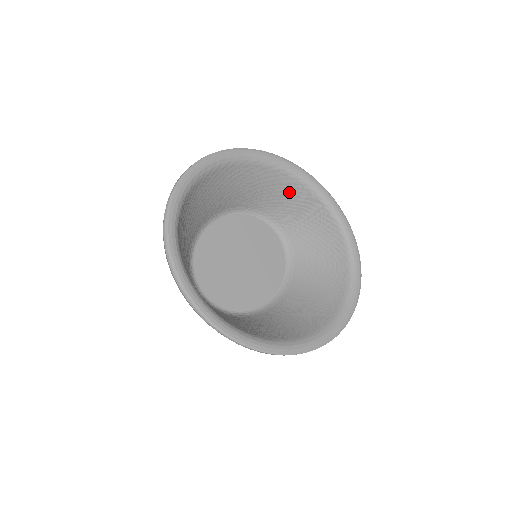
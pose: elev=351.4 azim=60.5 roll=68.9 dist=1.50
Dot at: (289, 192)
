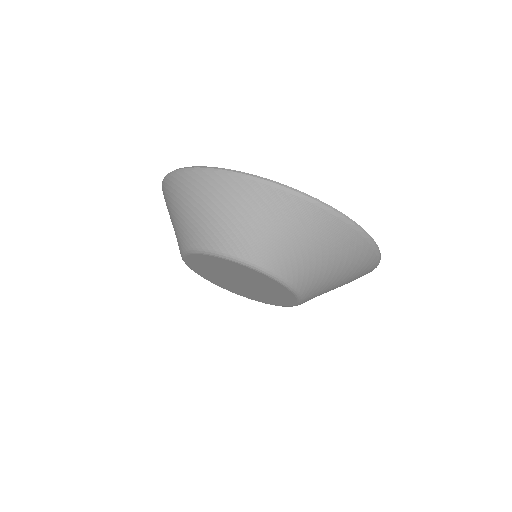
Dot at: occluded
